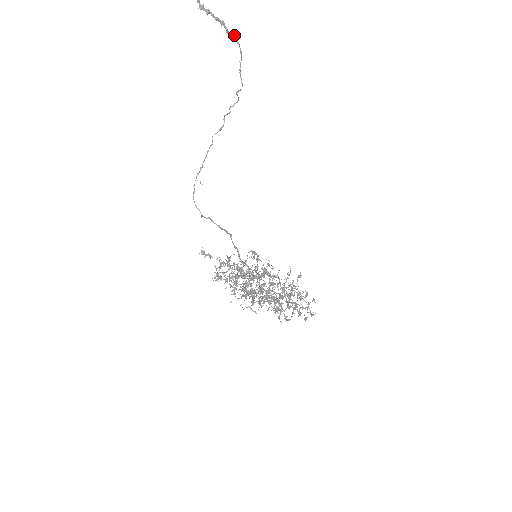
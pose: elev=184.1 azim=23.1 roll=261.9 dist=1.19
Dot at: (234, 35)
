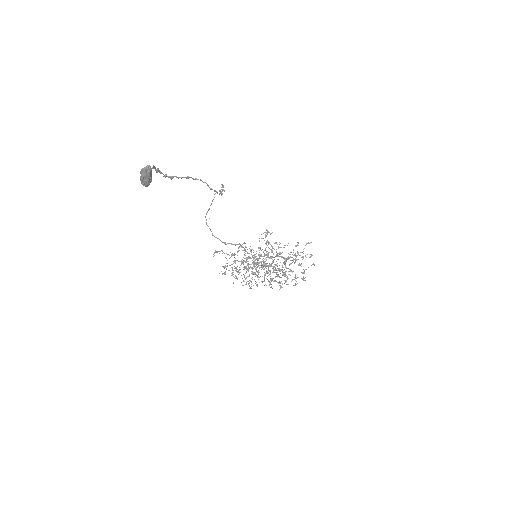
Dot at: (202, 181)
